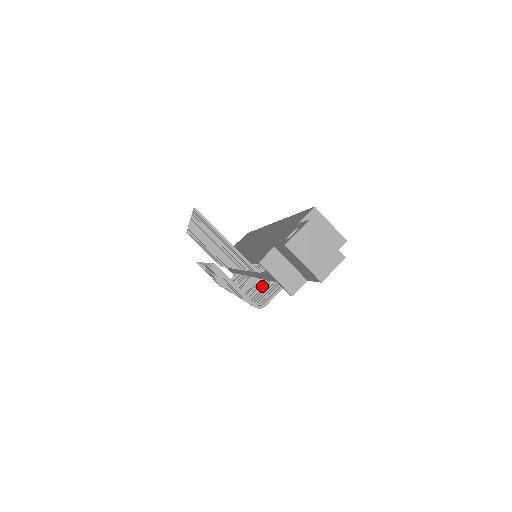
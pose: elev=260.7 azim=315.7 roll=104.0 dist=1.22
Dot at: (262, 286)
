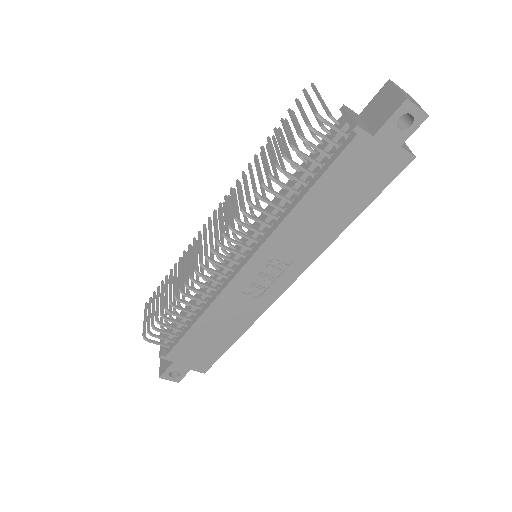
Dot at: (291, 187)
